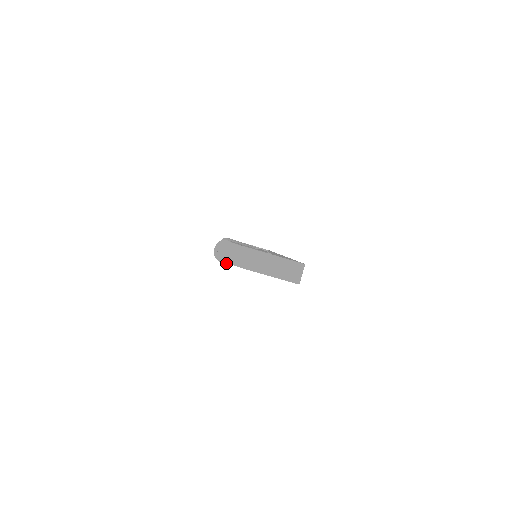
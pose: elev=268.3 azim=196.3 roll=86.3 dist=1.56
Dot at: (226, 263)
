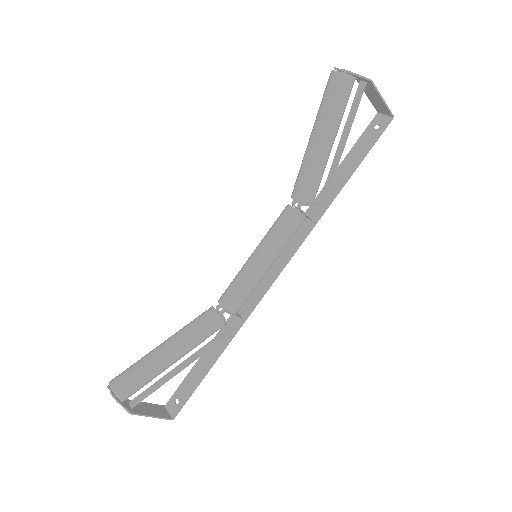
Dot at: (351, 86)
